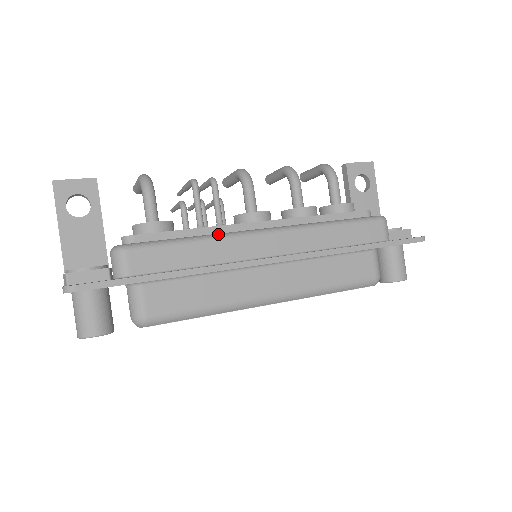
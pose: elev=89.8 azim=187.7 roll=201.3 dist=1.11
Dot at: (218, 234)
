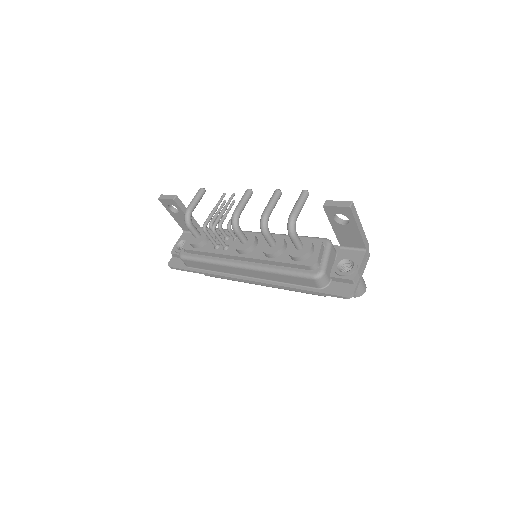
Dot at: (217, 261)
